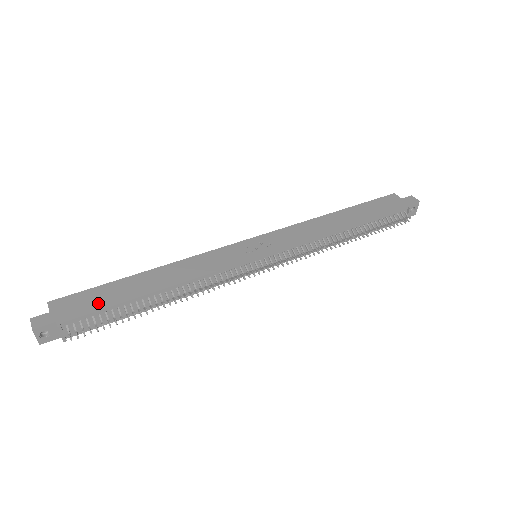
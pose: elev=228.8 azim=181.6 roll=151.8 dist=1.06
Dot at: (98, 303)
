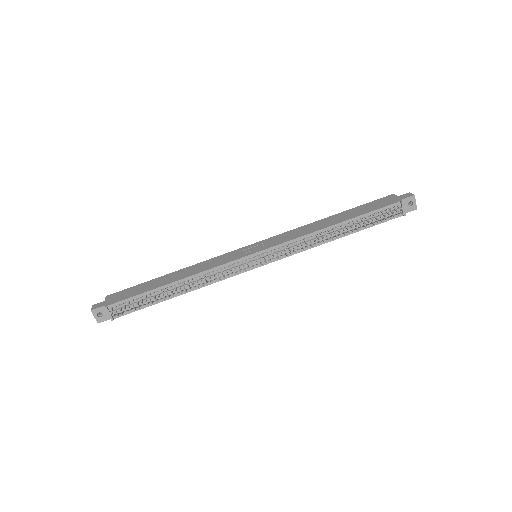
Dot at: (133, 293)
